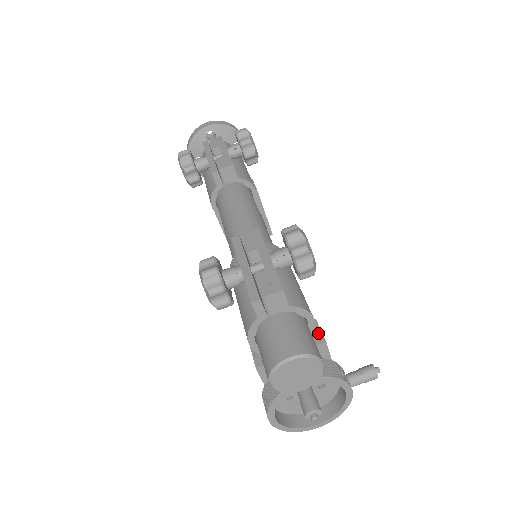
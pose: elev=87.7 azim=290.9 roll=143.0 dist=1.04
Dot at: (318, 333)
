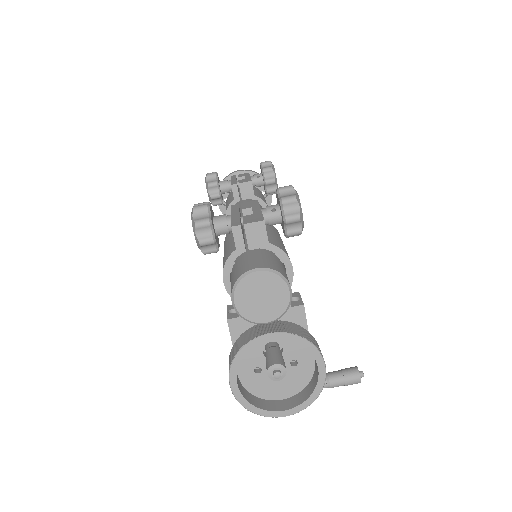
Dot at: occluded
